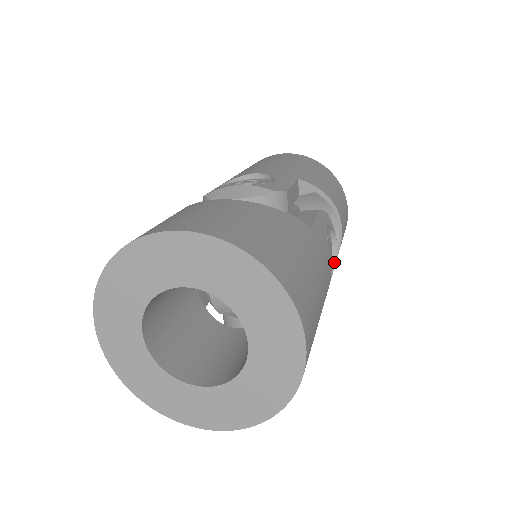
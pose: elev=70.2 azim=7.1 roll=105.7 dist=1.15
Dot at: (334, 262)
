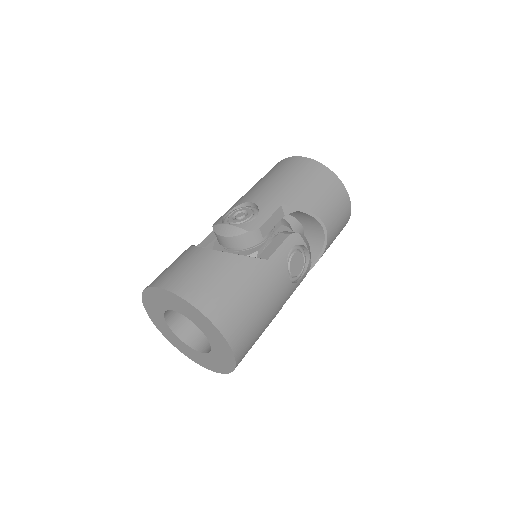
Dot at: (308, 263)
